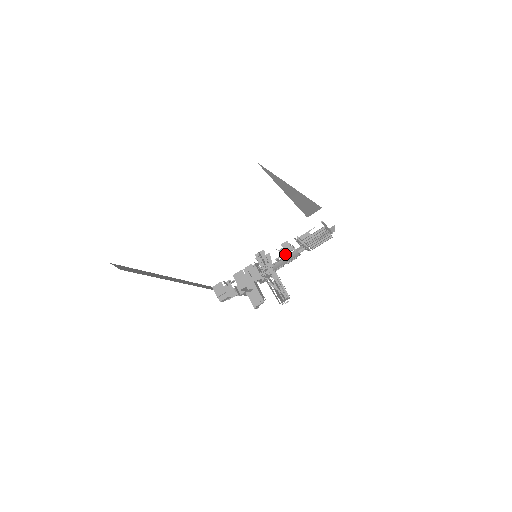
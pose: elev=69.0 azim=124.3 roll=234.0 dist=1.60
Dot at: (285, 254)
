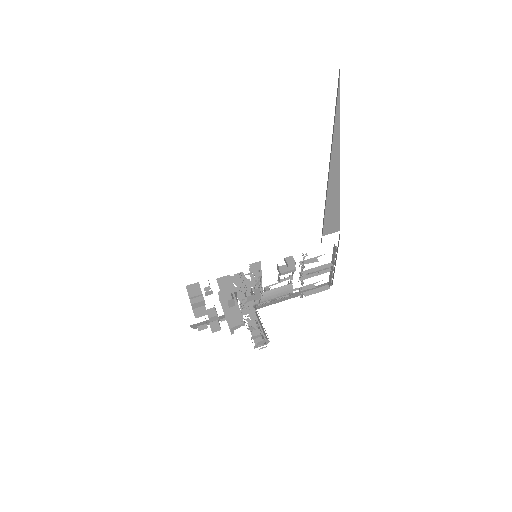
Dot at: (285, 272)
